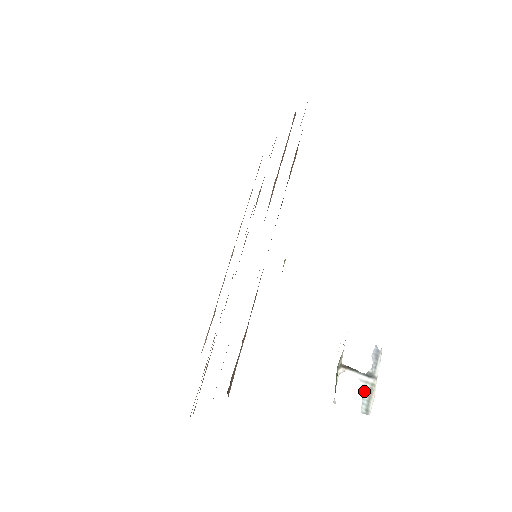
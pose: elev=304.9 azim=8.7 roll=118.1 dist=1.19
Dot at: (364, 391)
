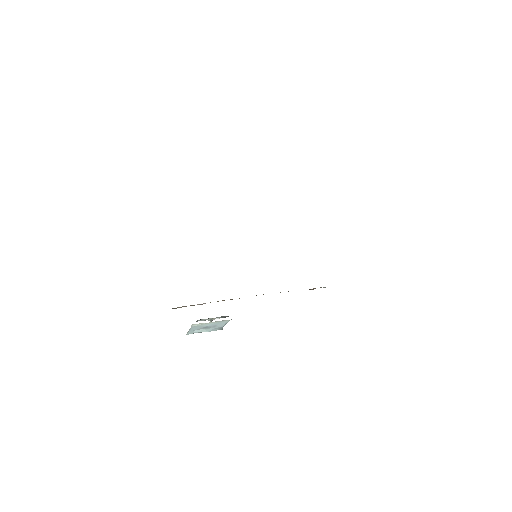
Dot at: occluded
